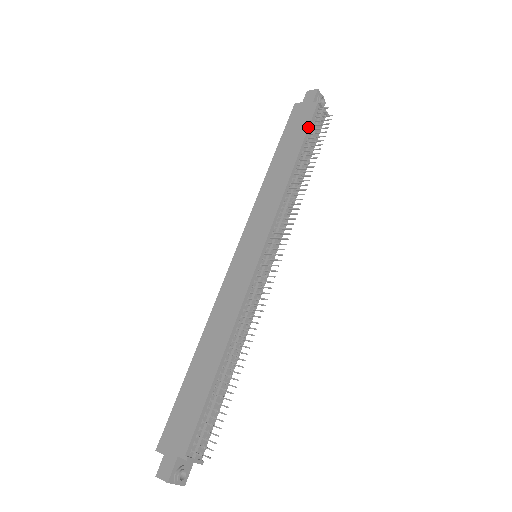
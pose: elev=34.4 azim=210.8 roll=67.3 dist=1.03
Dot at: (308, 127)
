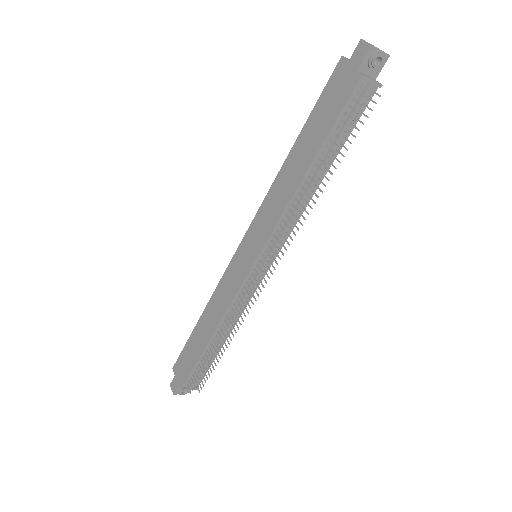
Dot at: (336, 119)
